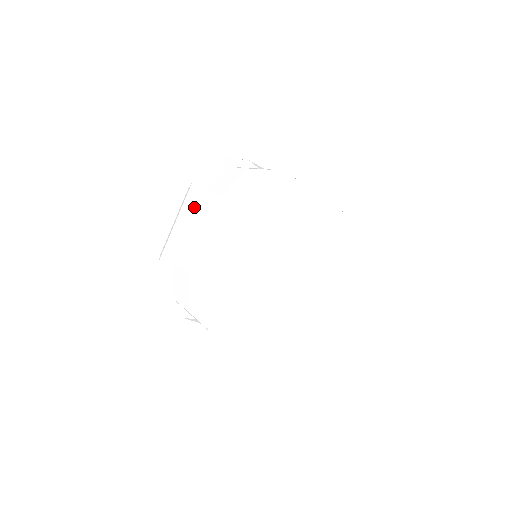
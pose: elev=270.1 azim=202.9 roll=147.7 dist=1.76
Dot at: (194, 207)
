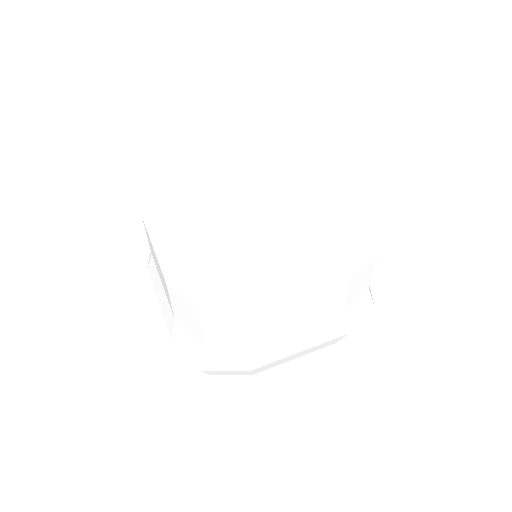
Dot at: (155, 271)
